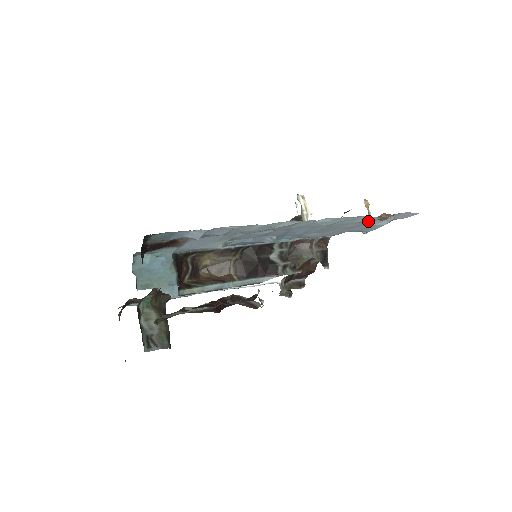
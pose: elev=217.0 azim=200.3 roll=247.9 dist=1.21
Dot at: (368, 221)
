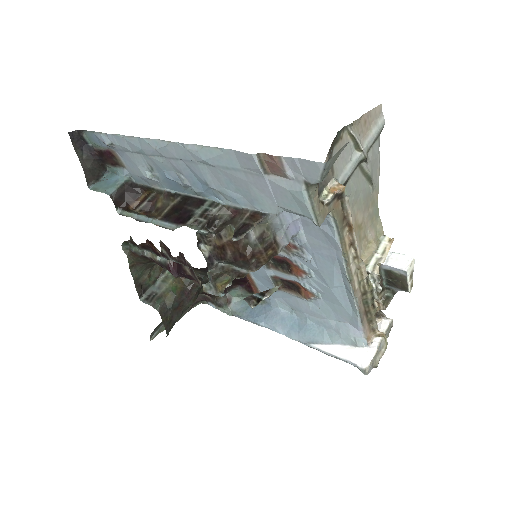
Dot at: (252, 166)
